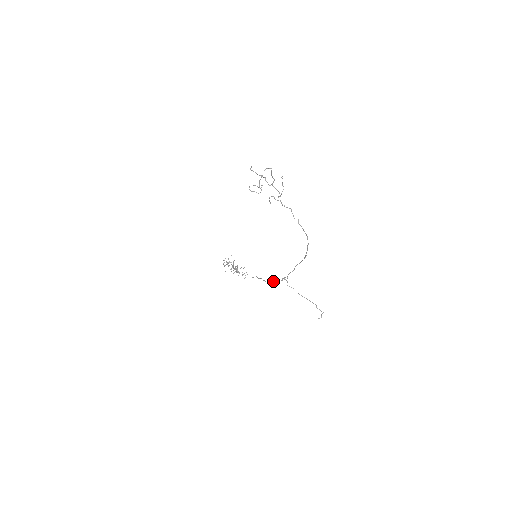
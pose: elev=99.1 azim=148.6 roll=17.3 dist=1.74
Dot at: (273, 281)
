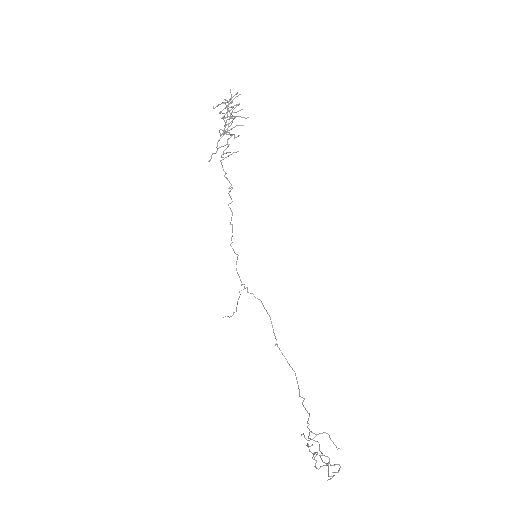
Dot at: occluded
